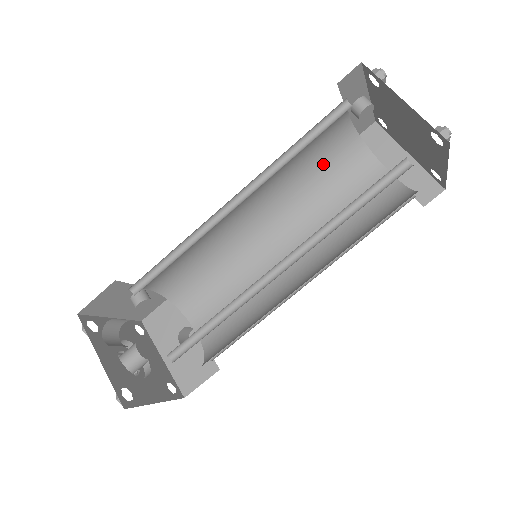
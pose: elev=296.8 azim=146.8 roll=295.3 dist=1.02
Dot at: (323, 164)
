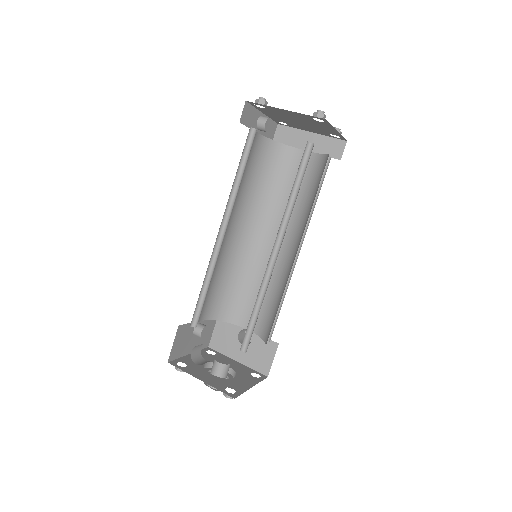
Dot at: (262, 172)
